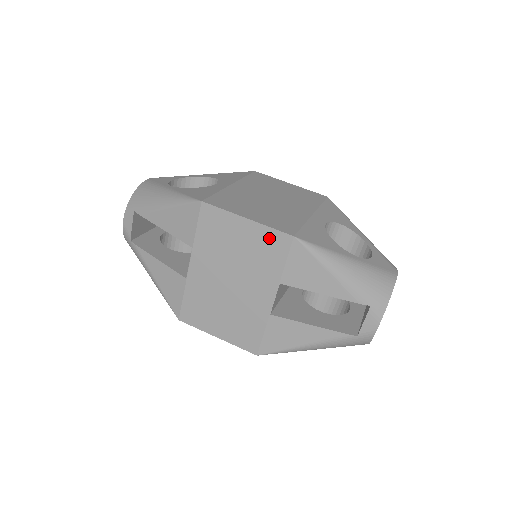
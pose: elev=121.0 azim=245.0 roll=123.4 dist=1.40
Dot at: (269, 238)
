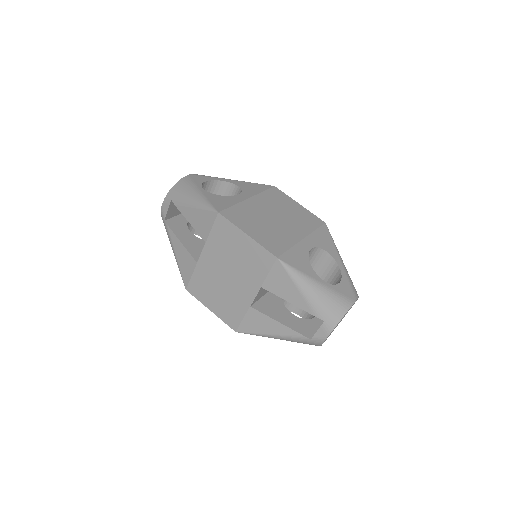
Dot at: (260, 253)
